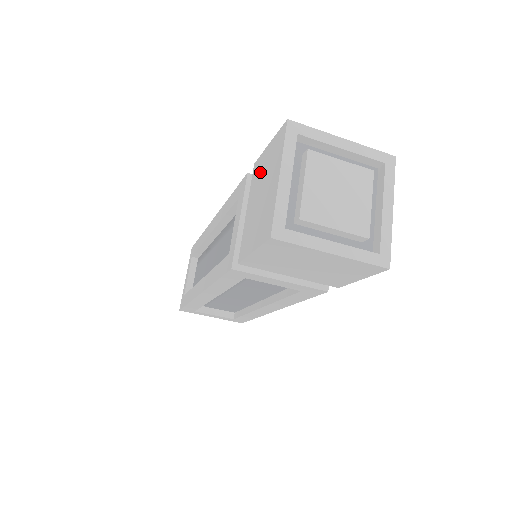
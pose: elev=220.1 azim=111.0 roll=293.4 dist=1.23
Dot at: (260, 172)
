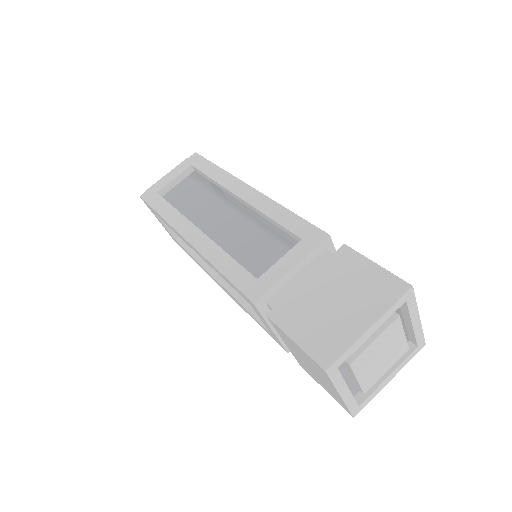
Dot at: (348, 272)
